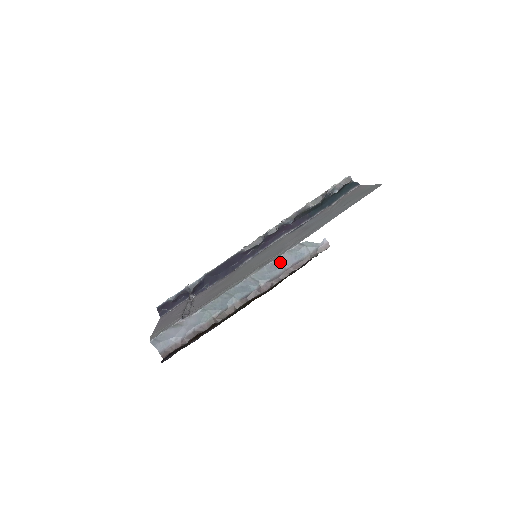
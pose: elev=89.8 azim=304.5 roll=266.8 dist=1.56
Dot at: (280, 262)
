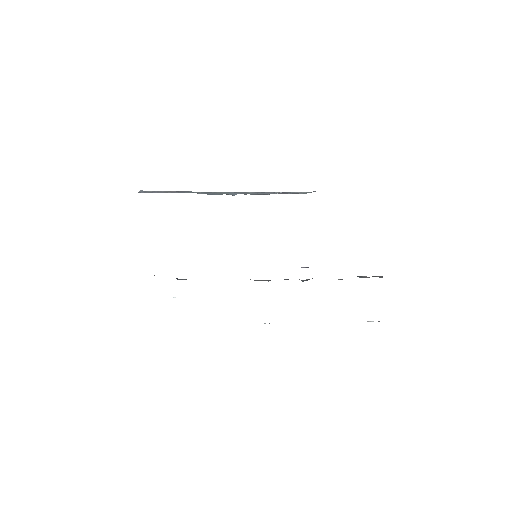
Dot at: occluded
